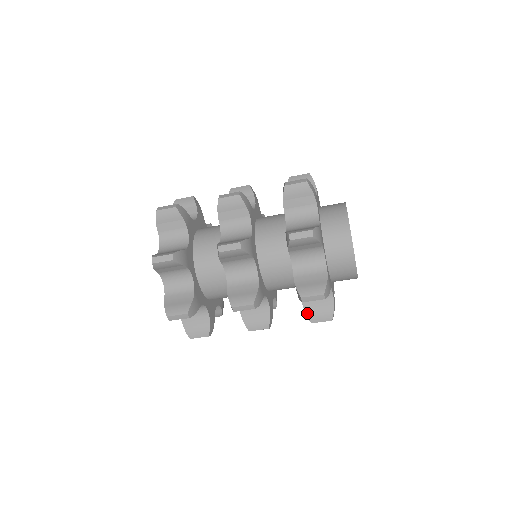
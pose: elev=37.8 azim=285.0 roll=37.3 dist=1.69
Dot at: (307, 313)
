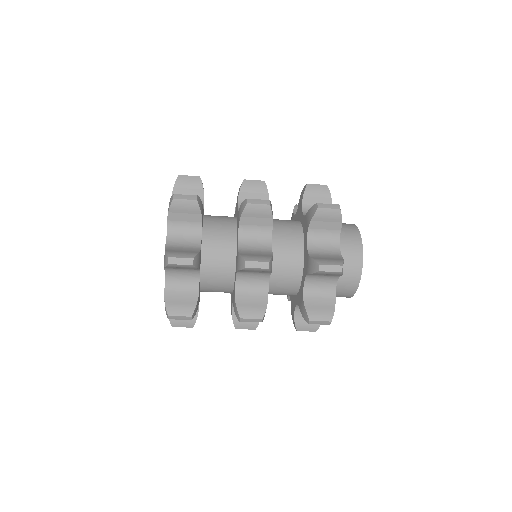
Dot at: (307, 309)
